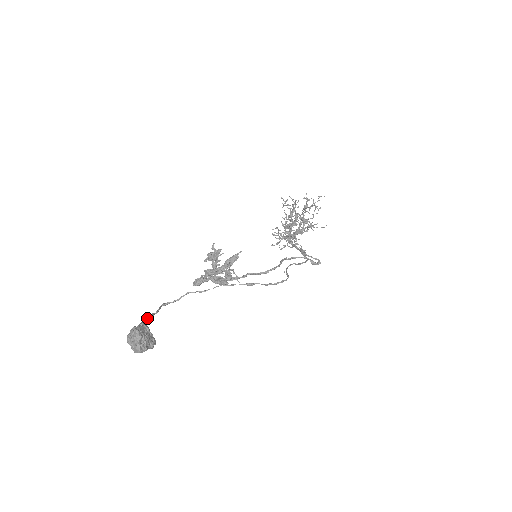
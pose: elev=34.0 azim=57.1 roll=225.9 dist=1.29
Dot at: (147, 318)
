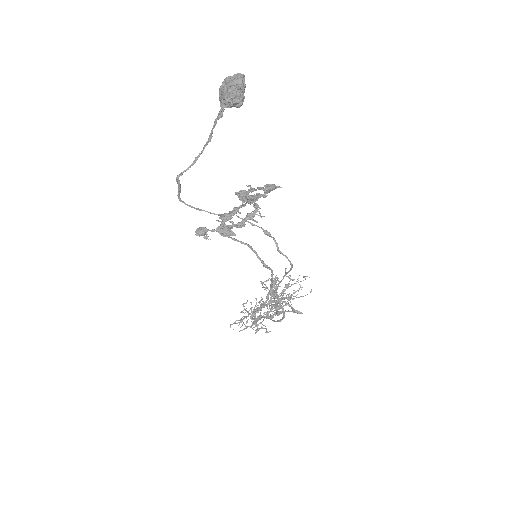
Dot at: (214, 125)
